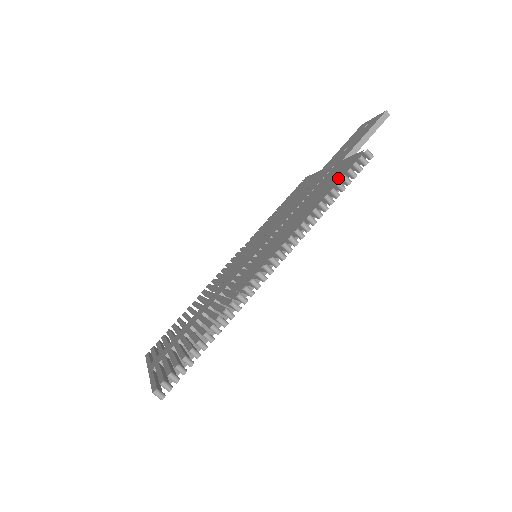
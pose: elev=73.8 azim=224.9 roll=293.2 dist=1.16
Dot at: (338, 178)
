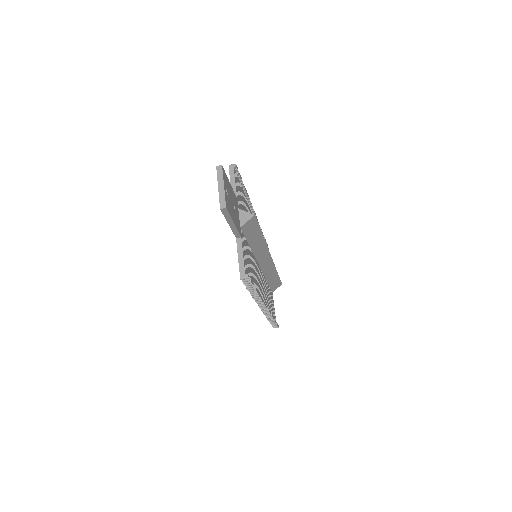
Dot at: occluded
